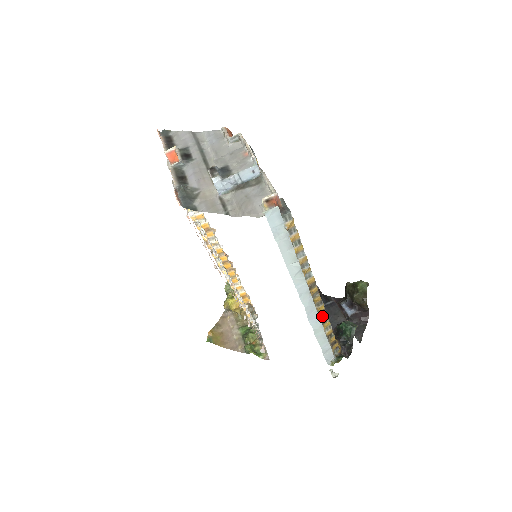
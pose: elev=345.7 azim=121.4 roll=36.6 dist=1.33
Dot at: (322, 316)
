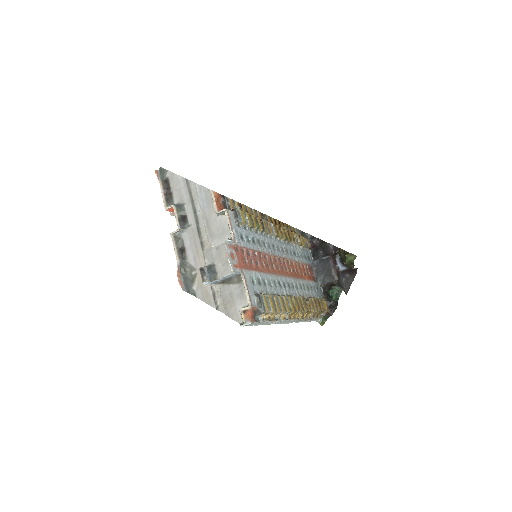
Dot at: (305, 314)
